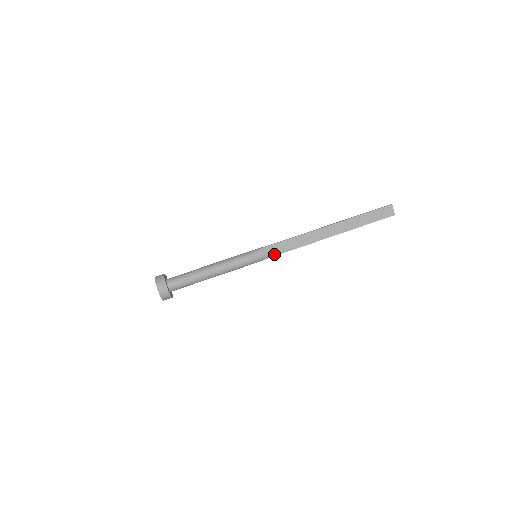
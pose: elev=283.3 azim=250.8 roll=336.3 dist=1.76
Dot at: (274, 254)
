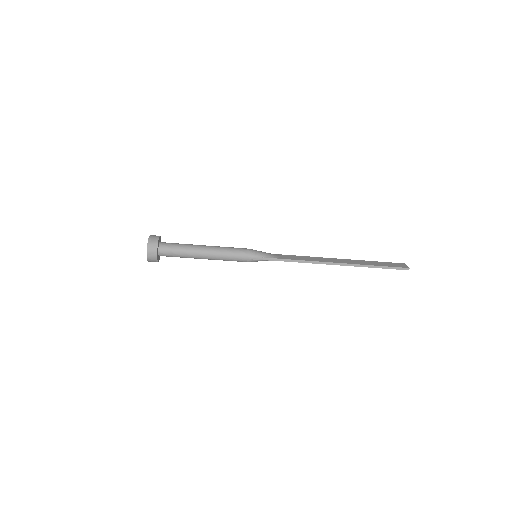
Dot at: occluded
